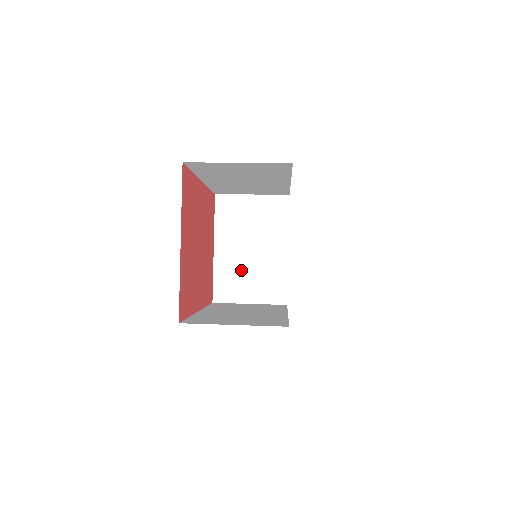
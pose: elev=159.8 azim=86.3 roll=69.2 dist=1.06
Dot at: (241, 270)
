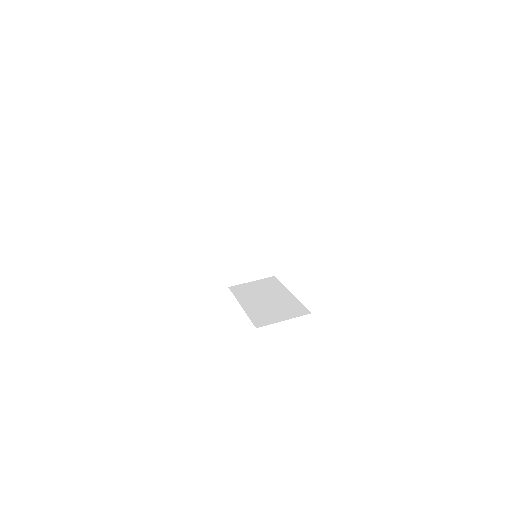
Dot at: (243, 263)
